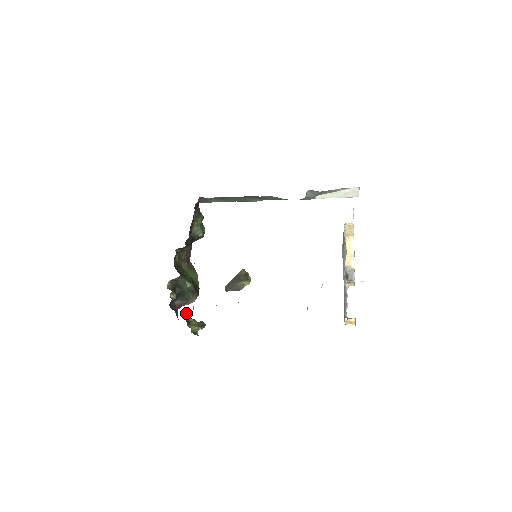
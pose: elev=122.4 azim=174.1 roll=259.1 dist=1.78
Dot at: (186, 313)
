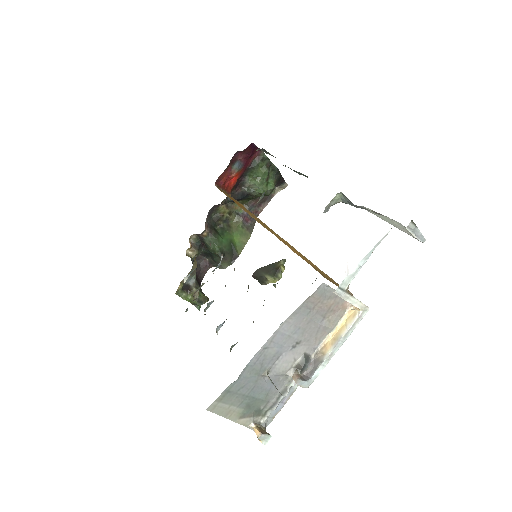
Dot at: (192, 279)
